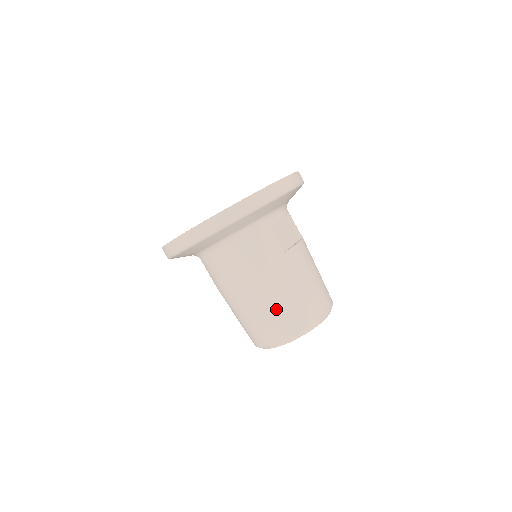
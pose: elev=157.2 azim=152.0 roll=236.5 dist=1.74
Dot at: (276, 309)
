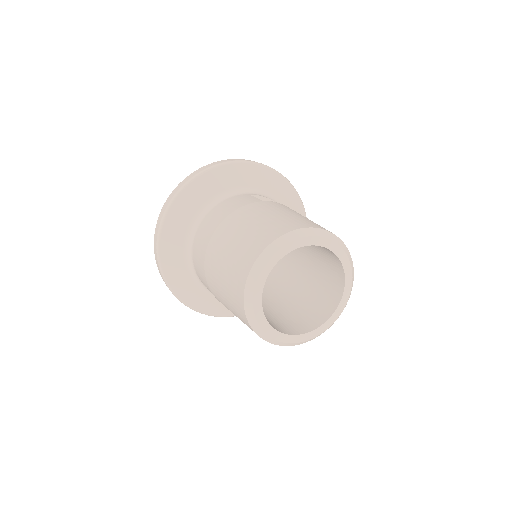
Dot at: (249, 231)
